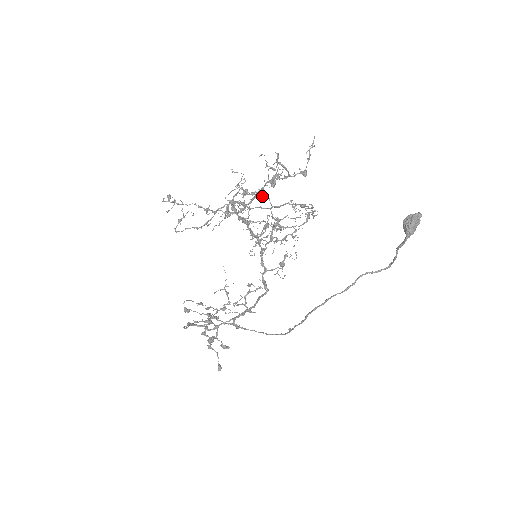
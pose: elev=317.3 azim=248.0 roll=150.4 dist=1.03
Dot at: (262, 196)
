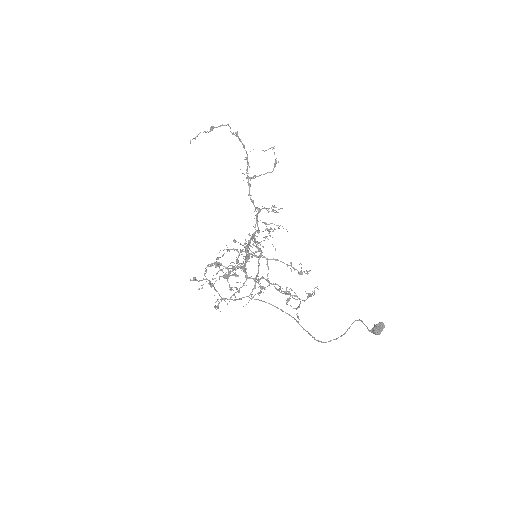
Dot at: occluded
